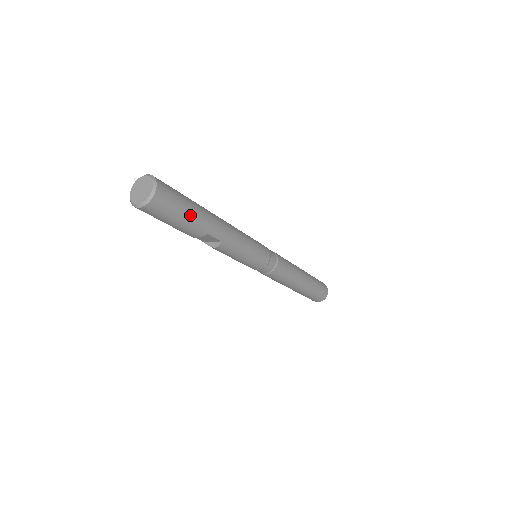
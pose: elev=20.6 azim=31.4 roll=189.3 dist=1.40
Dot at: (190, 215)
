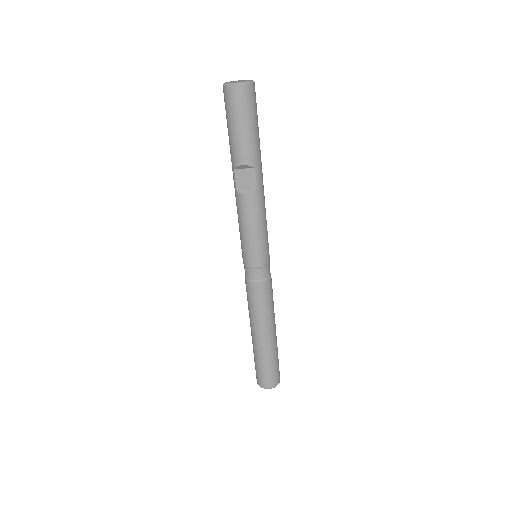
Dot at: (257, 133)
